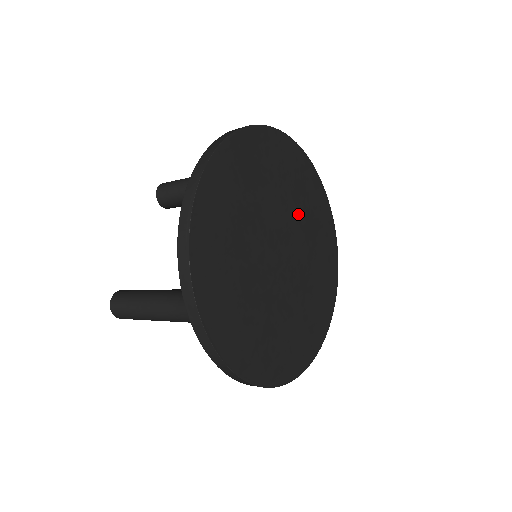
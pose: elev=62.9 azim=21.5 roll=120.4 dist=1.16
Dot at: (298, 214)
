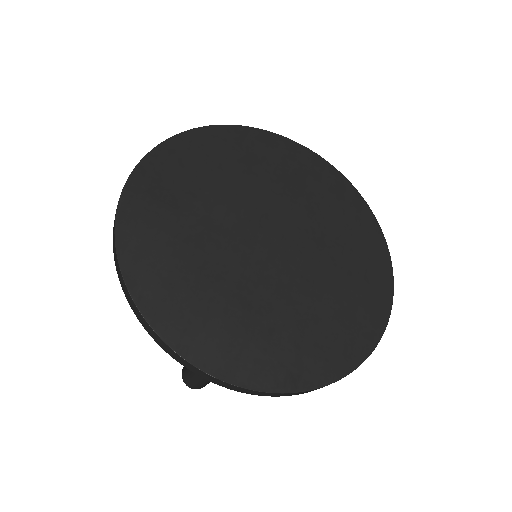
Dot at: (264, 187)
